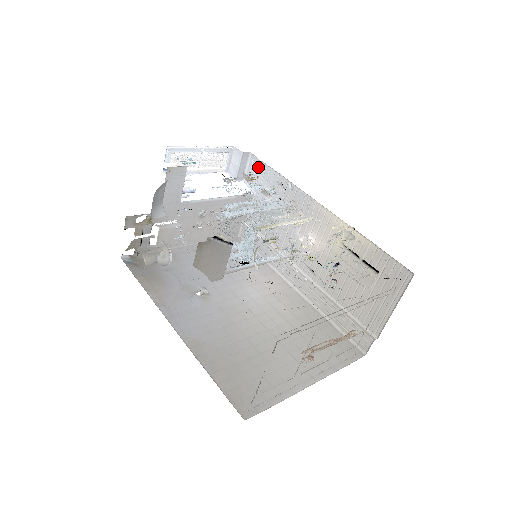
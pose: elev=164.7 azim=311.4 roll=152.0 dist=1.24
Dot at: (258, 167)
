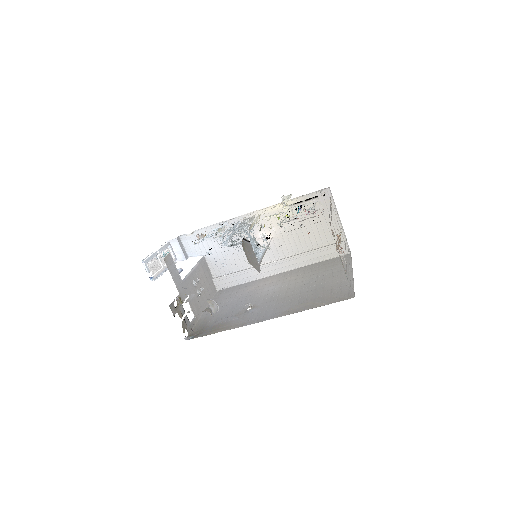
Dot at: (192, 238)
